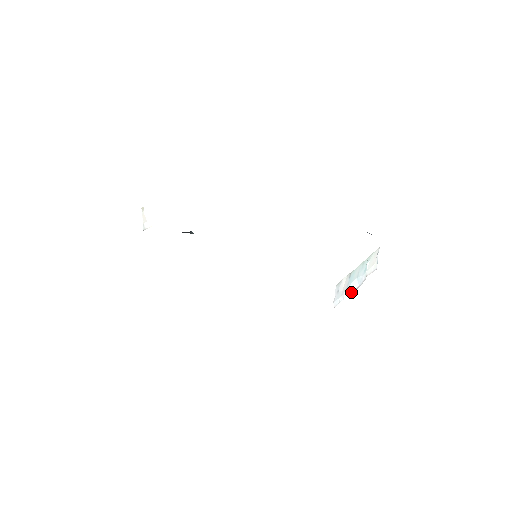
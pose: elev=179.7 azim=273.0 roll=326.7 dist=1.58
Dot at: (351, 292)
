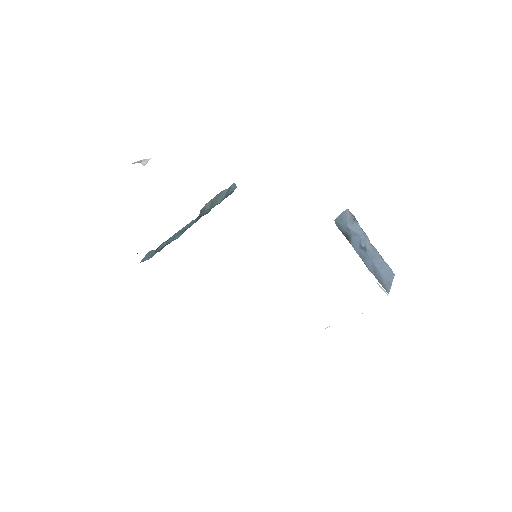
Dot at: occluded
